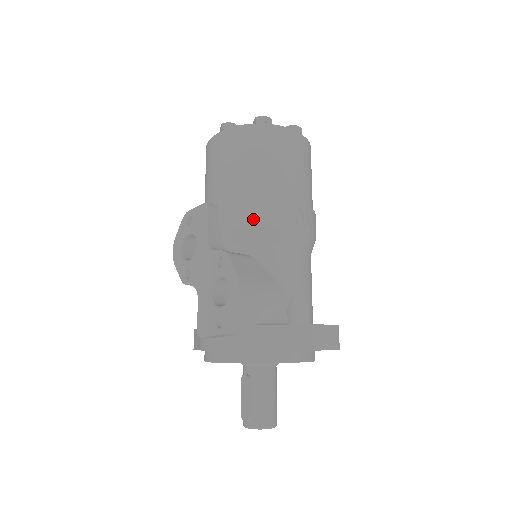
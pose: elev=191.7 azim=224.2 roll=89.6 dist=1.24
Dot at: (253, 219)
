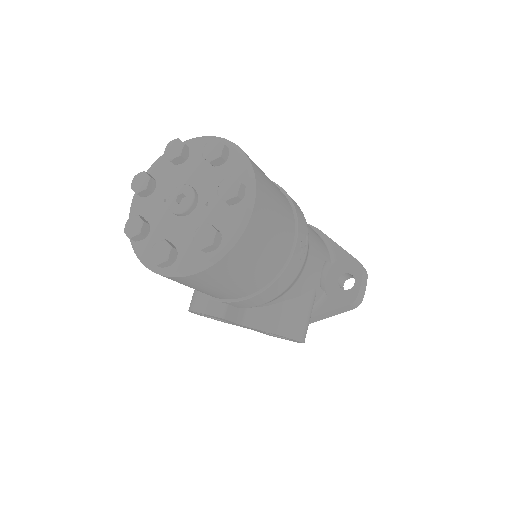
Dot at: (270, 299)
